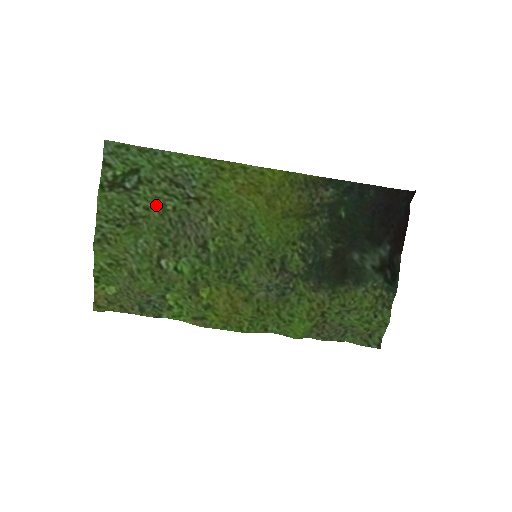
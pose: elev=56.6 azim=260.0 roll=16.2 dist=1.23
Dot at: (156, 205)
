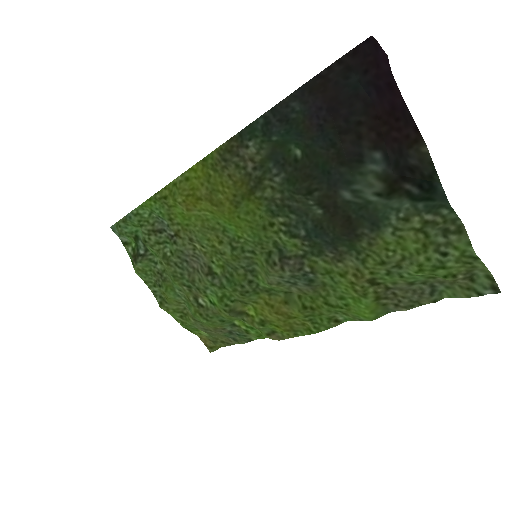
Dot at: (161, 258)
